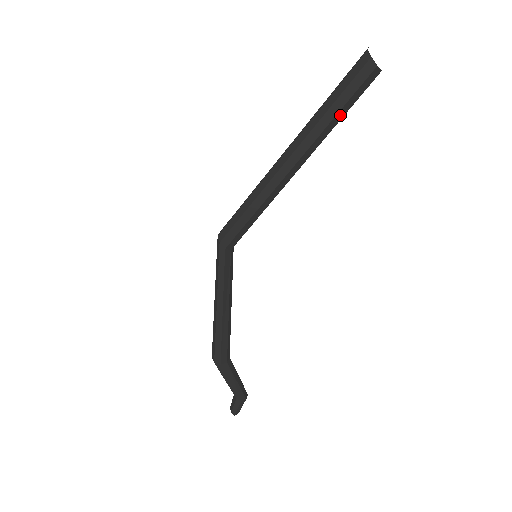
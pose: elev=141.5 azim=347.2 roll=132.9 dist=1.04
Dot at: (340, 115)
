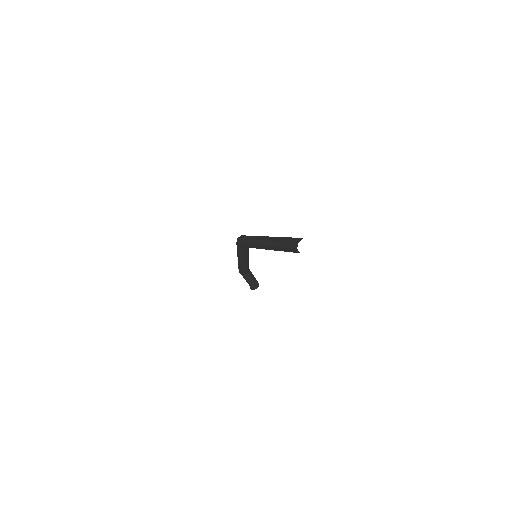
Dot at: occluded
